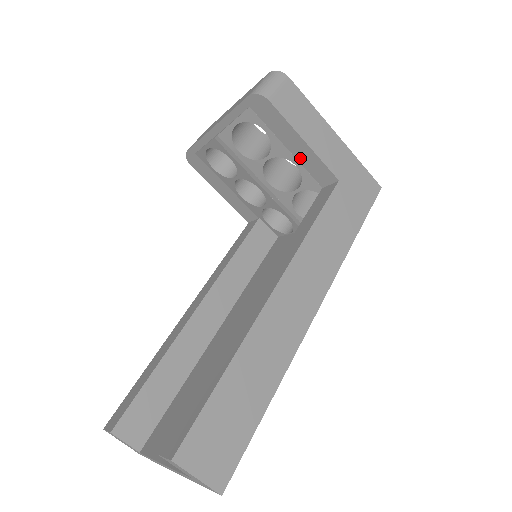
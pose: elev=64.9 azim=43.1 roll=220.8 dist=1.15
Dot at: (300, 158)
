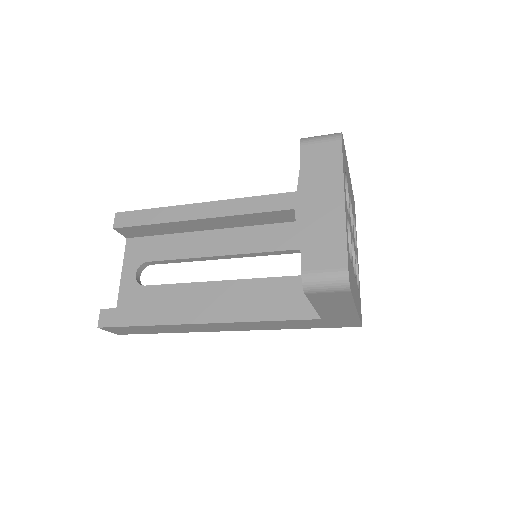
Dot at: occluded
